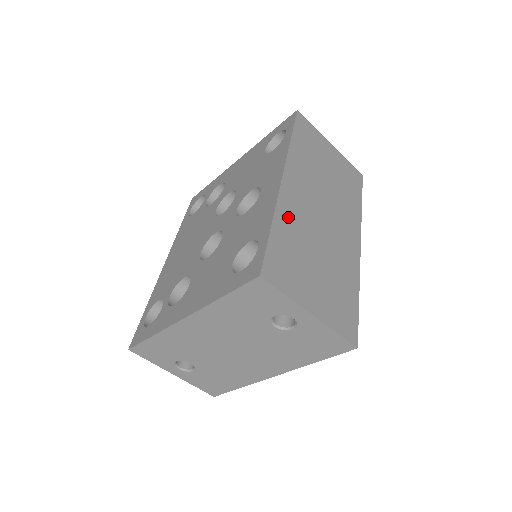
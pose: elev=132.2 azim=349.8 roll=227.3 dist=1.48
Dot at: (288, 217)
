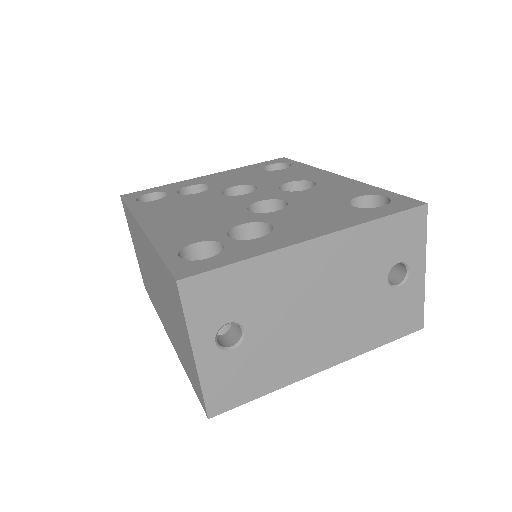
Dot at: occluded
